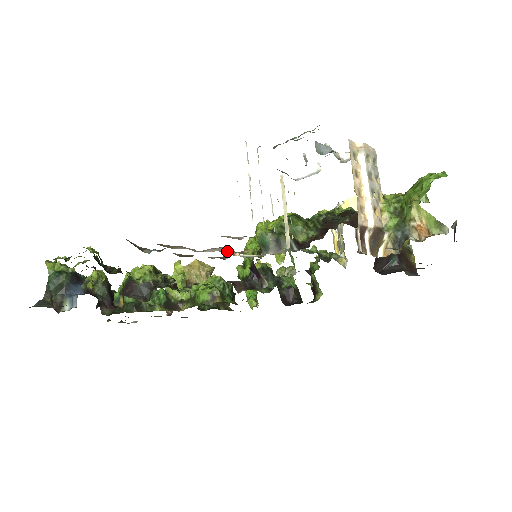
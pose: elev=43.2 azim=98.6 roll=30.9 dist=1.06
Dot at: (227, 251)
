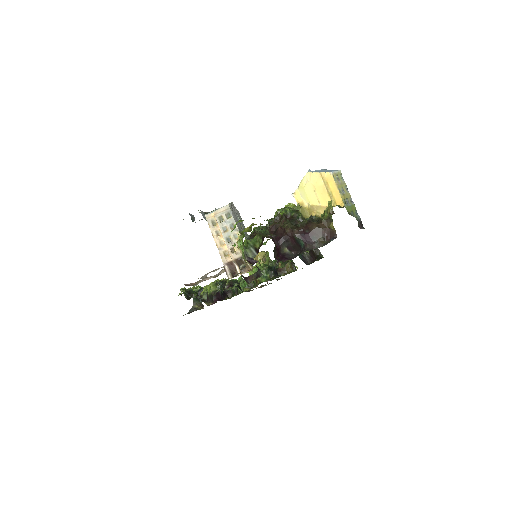
Dot at: occluded
